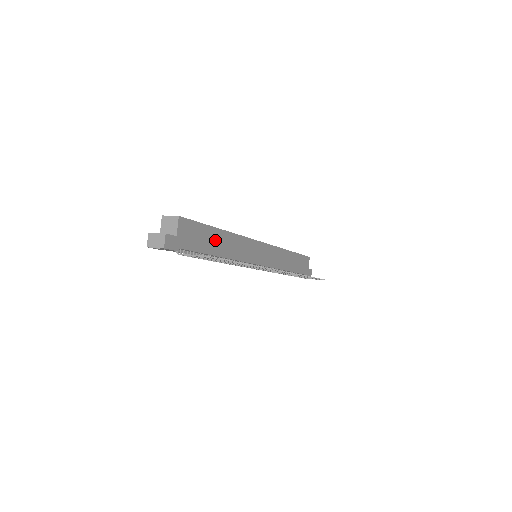
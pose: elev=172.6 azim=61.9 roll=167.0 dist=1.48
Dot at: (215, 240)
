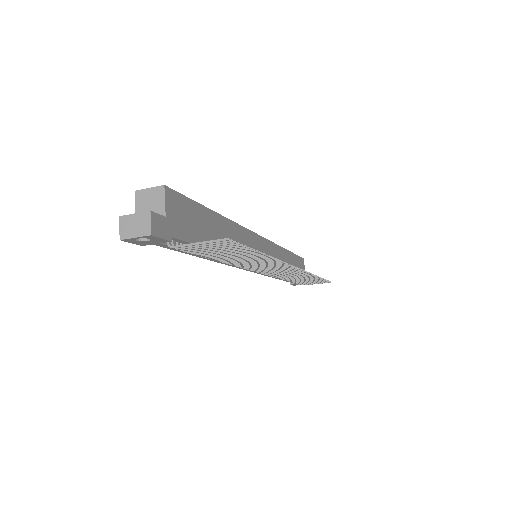
Dot at: (213, 228)
